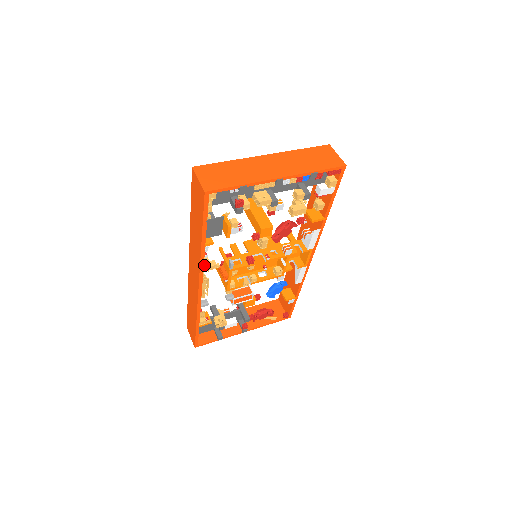
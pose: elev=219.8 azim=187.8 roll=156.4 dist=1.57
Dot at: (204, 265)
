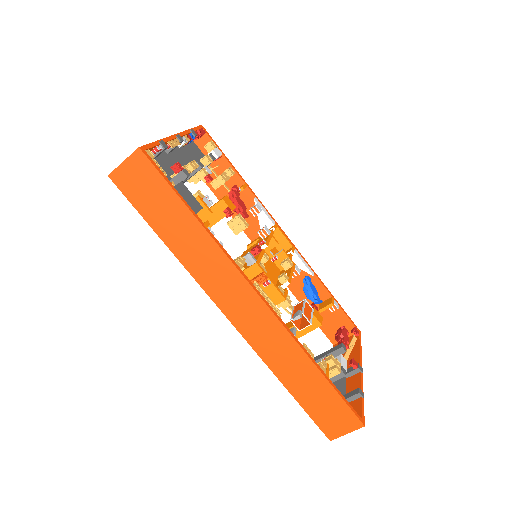
Dot at: occluded
